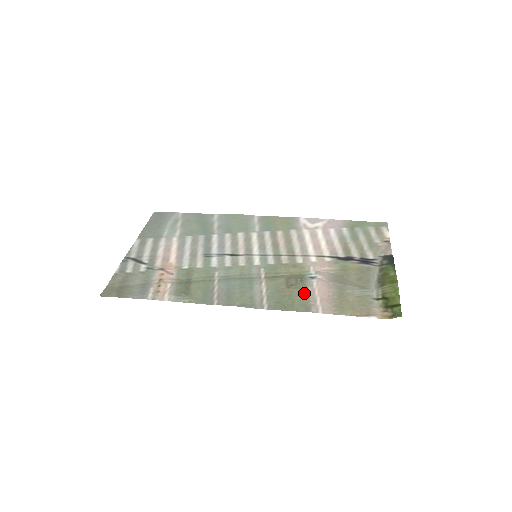
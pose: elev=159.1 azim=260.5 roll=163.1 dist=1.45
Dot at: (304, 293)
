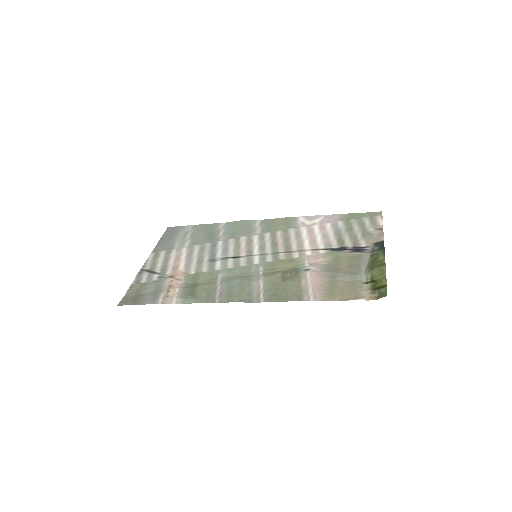
Dot at: (298, 284)
